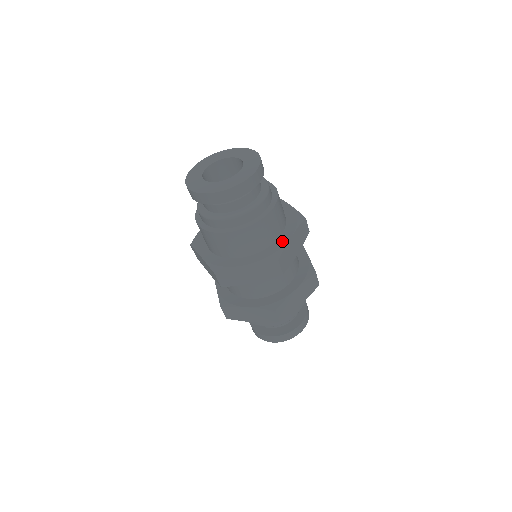
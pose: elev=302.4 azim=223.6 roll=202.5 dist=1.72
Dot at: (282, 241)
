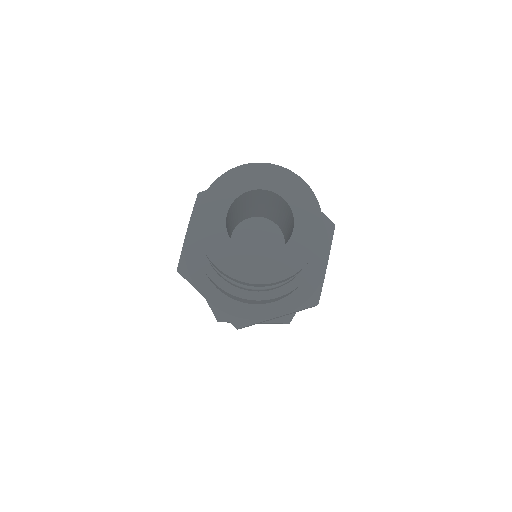
Dot at: (317, 274)
